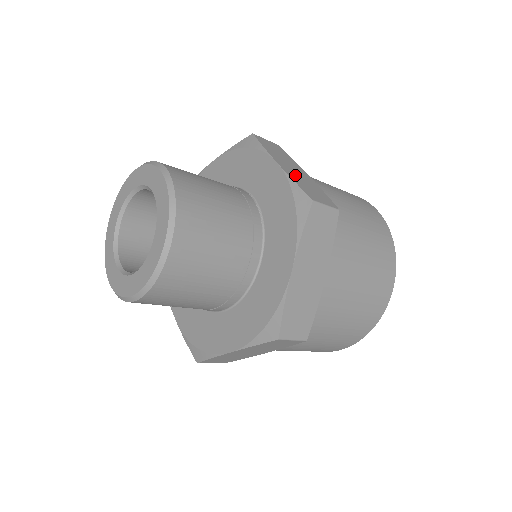
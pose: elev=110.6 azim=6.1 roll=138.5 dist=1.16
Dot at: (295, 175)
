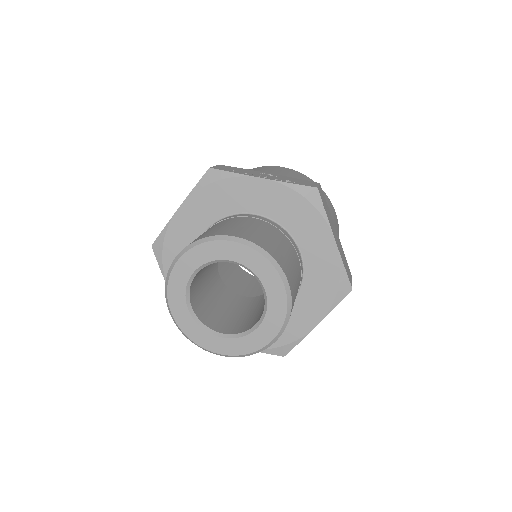
Dot at: (340, 250)
